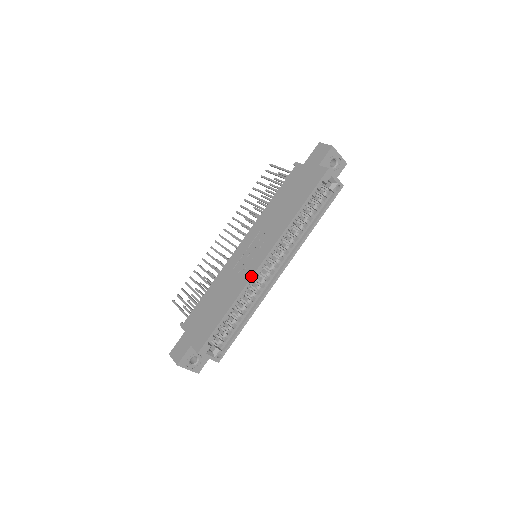
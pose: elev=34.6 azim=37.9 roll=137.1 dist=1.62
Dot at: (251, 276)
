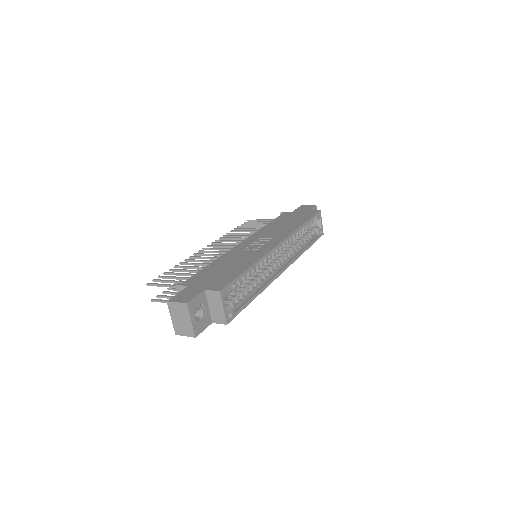
Dot at: (270, 249)
